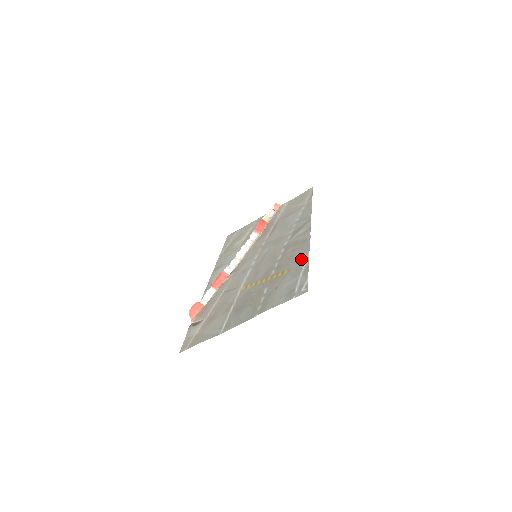
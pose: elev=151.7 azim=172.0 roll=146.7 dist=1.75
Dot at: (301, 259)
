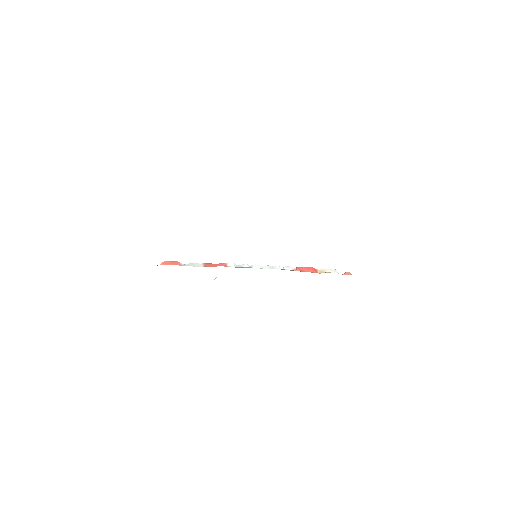
Dot at: occluded
